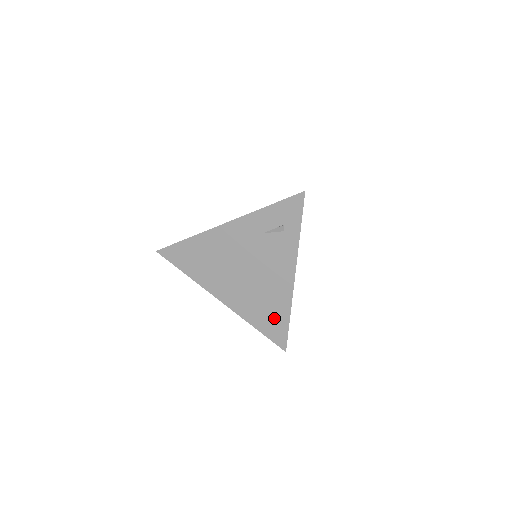
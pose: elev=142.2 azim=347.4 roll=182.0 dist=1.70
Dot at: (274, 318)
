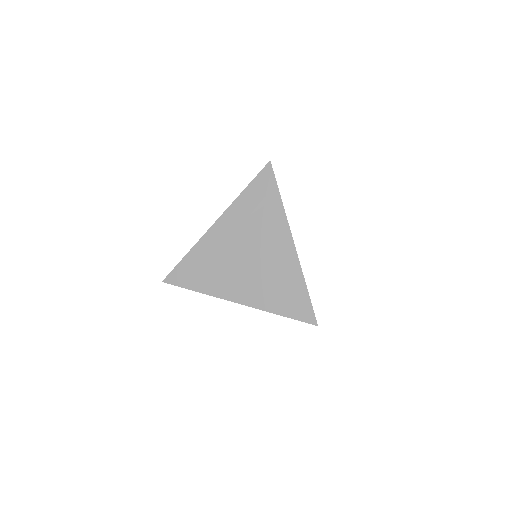
Dot at: (292, 294)
